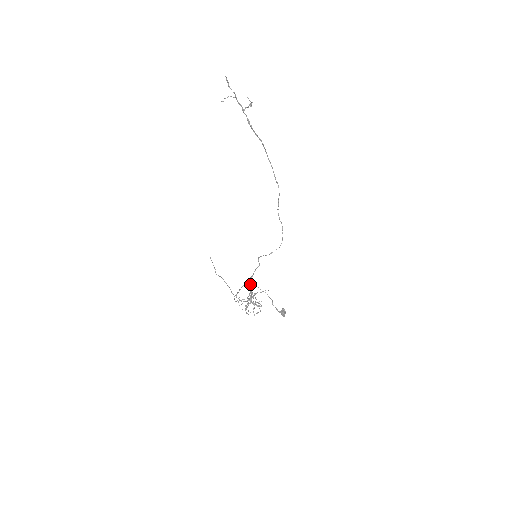
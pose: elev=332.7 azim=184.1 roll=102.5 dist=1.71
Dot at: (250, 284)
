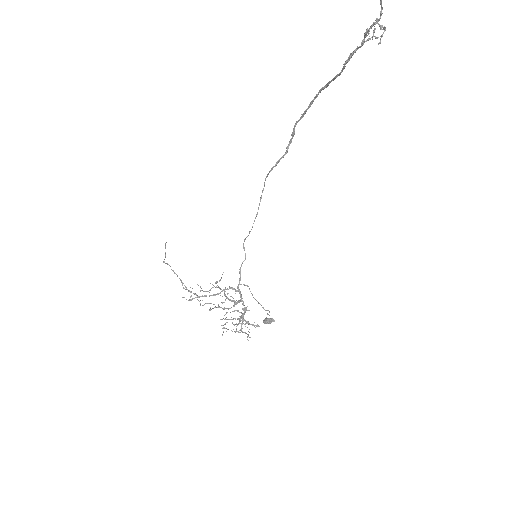
Dot at: (241, 295)
